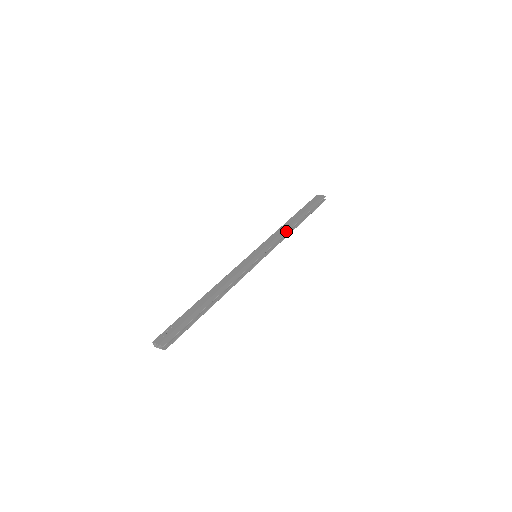
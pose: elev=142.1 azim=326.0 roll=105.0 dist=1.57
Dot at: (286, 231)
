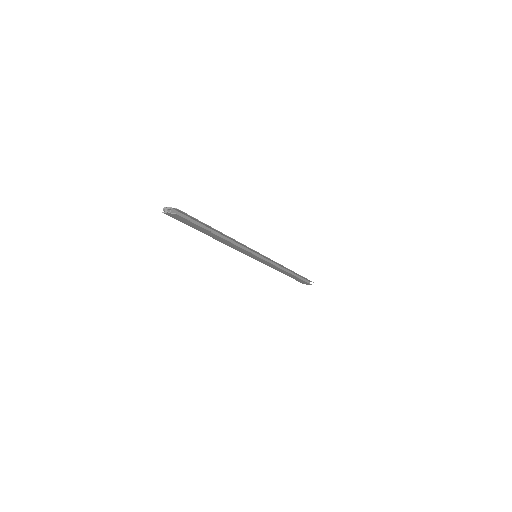
Dot at: (282, 265)
